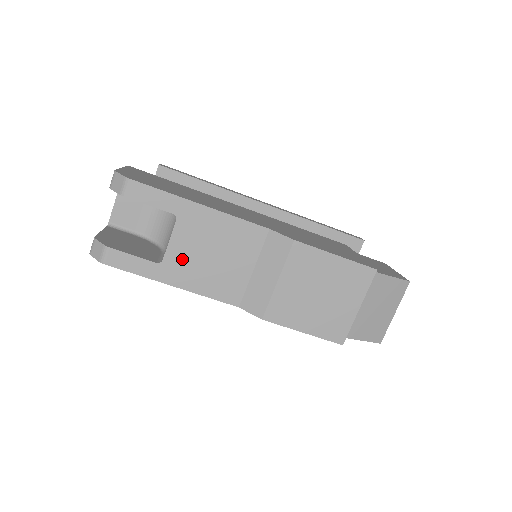
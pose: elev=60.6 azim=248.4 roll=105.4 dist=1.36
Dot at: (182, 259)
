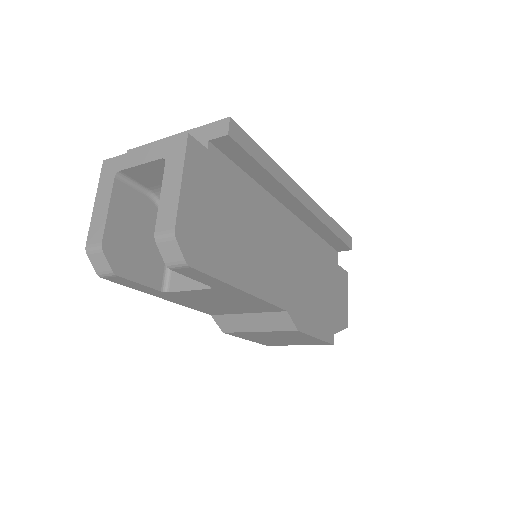
Dot at: (189, 297)
